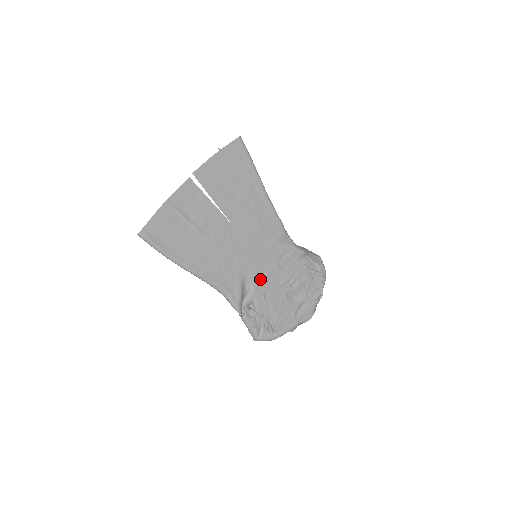
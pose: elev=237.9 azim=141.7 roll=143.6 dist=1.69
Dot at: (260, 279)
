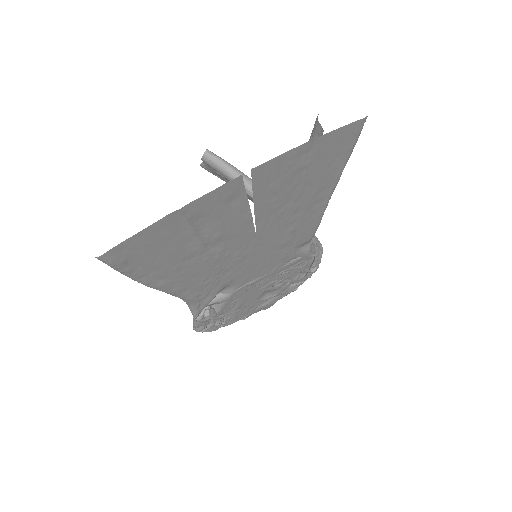
Dot at: (244, 285)
